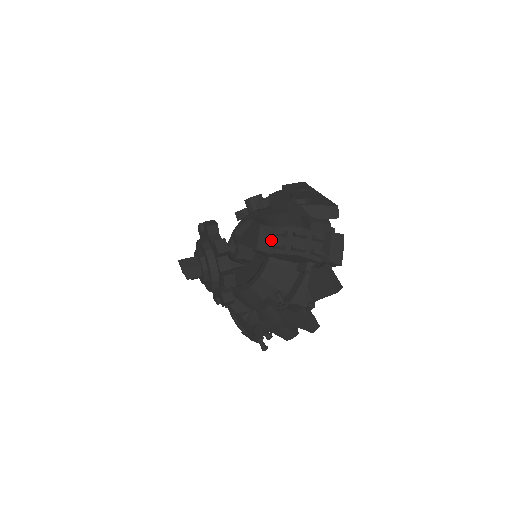
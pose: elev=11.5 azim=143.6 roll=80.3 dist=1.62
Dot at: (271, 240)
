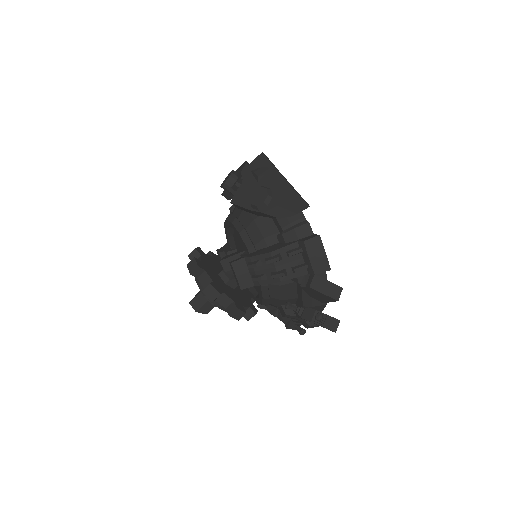
Dot at: (250, 272)
